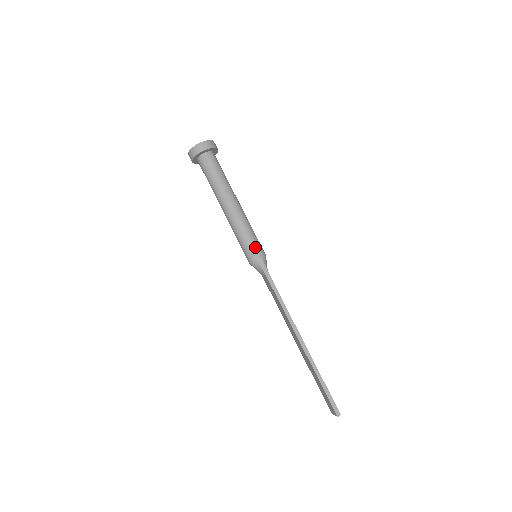
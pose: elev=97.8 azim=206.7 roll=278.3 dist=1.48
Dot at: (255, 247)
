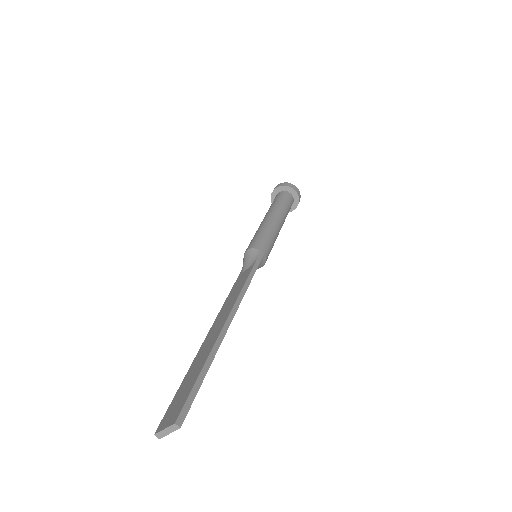
Dot at: (267, 247)
